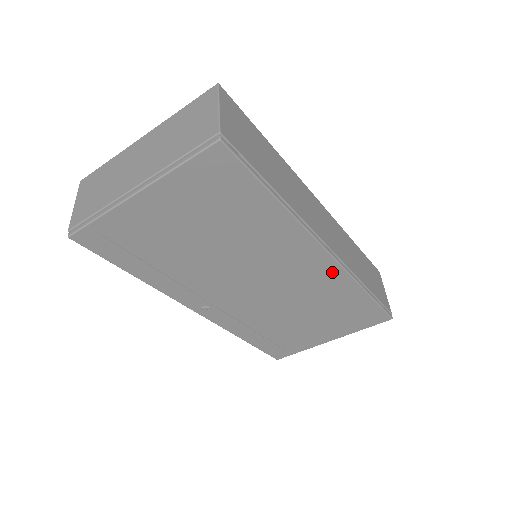
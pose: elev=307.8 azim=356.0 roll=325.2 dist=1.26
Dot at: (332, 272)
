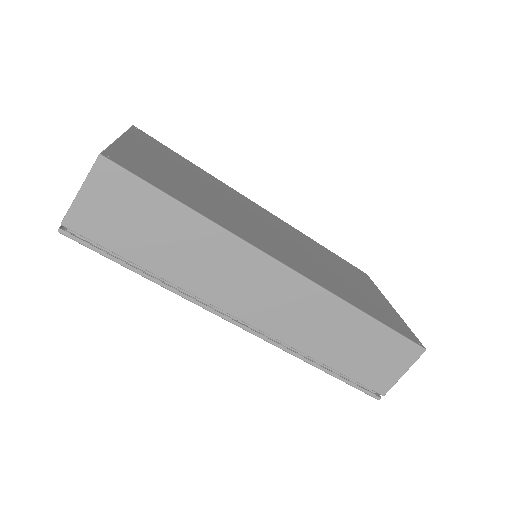
Dot at: occluded
